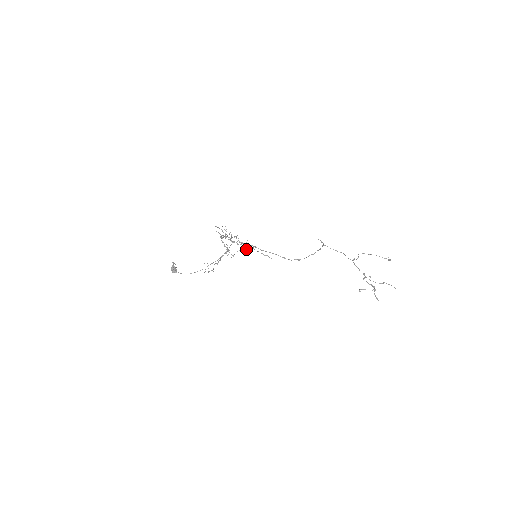
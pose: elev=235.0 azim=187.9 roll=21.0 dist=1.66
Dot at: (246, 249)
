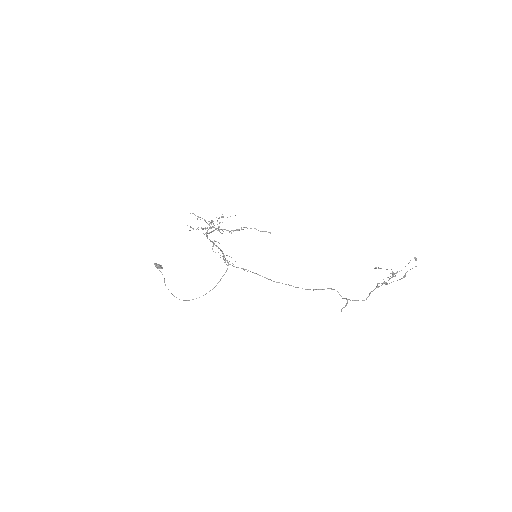
Dot at: (238, 230)
